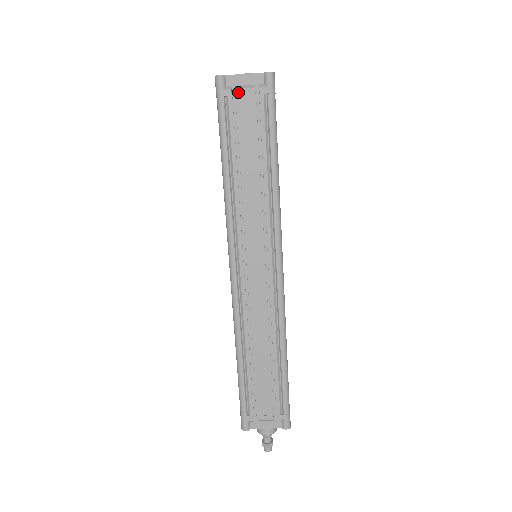
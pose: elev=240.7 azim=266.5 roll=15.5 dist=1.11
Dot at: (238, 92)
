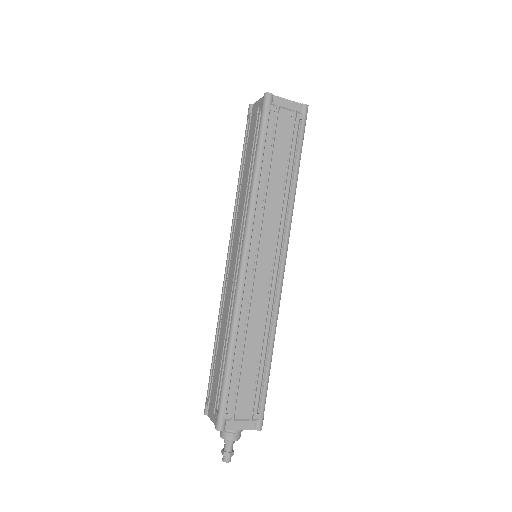
Dot at: (281, 111)
